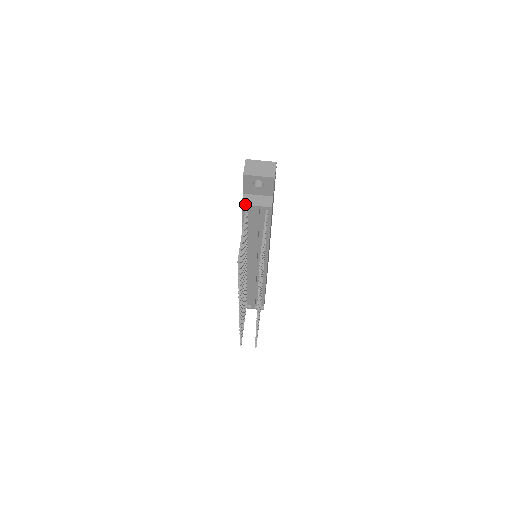
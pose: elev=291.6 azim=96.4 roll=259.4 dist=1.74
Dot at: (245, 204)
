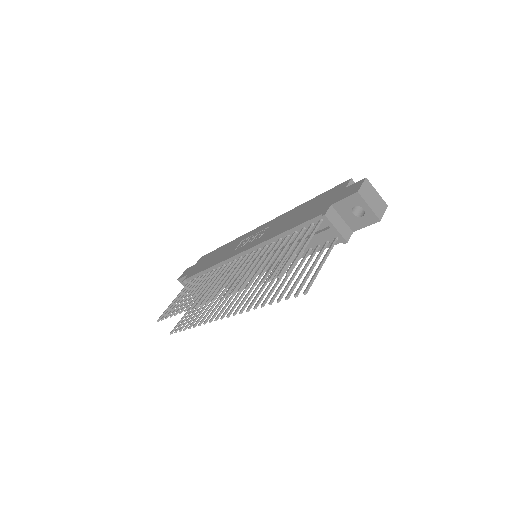
Dot at: (328, 218)
